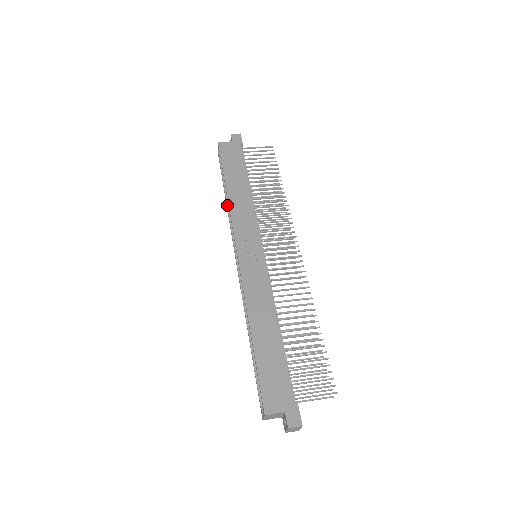
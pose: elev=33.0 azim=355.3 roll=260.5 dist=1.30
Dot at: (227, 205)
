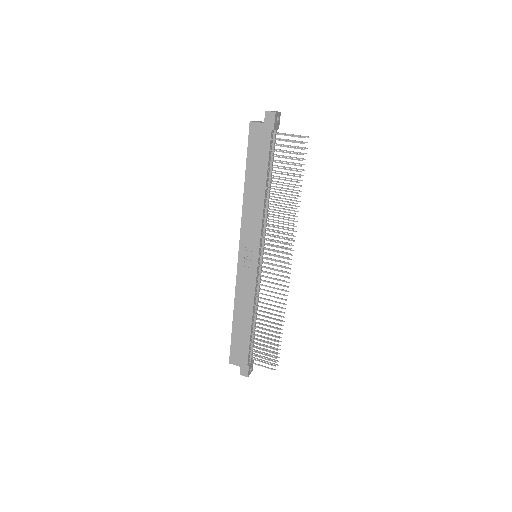
Dot at: occluded
